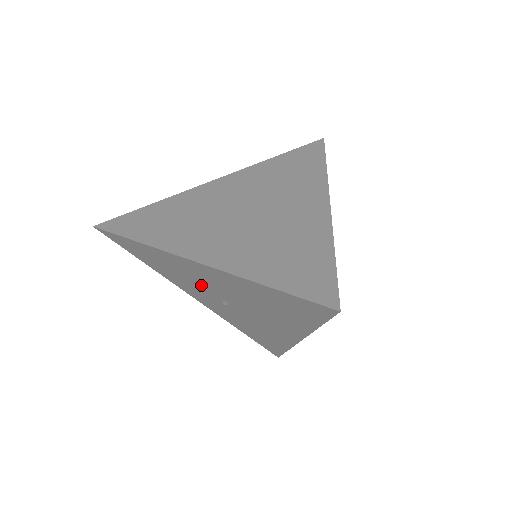
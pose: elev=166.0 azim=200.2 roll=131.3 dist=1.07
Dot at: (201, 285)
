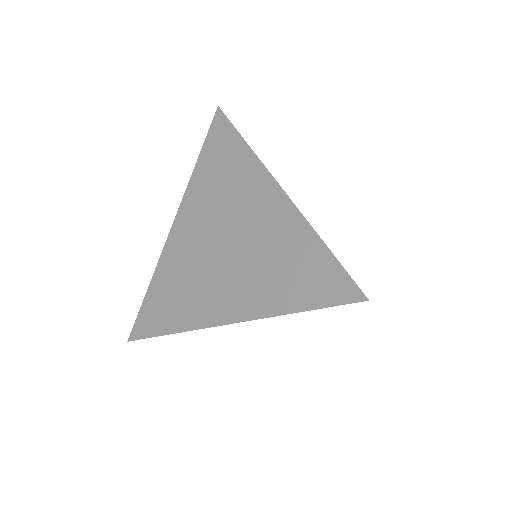
Dot at: occluded
